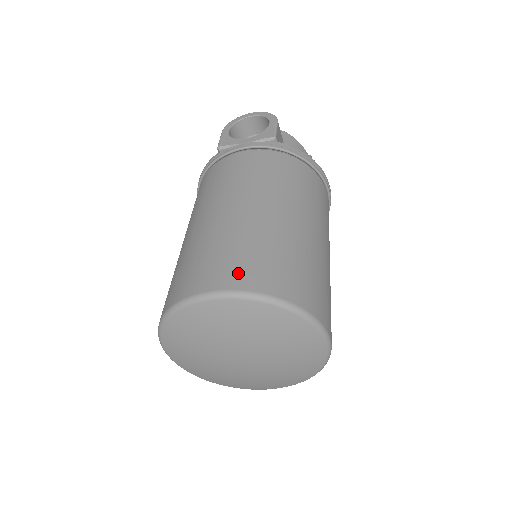
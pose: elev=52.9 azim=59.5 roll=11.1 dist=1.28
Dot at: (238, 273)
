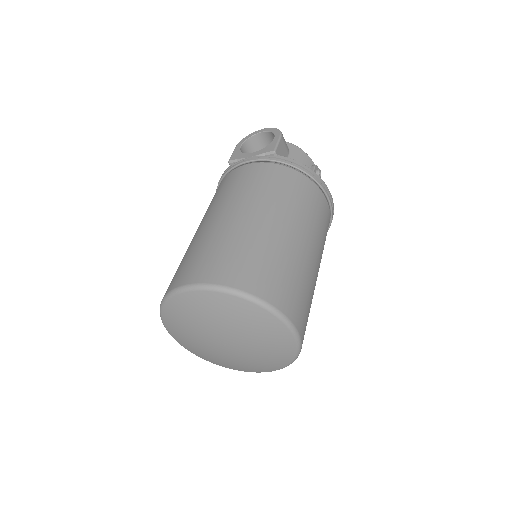
Dot at: (214, 269)
